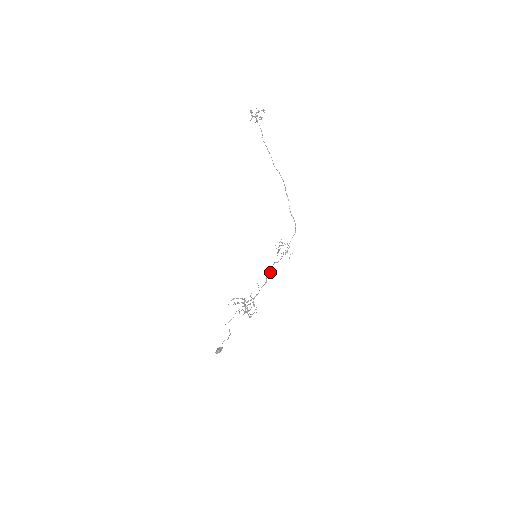
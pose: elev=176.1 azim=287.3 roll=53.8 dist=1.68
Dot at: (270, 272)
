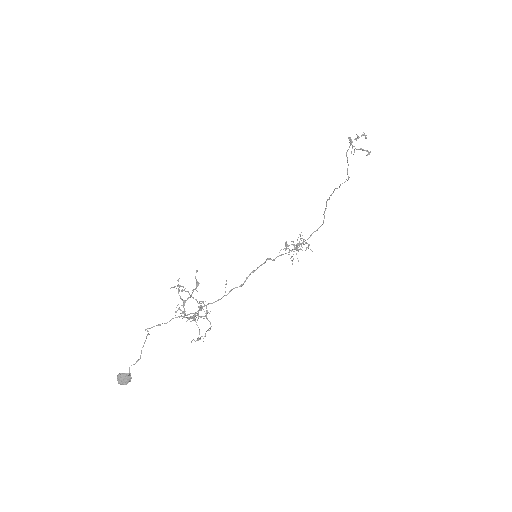
Dot at: (254, 270)
